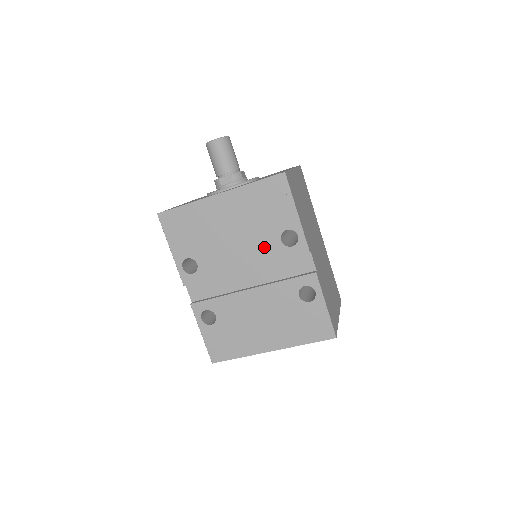
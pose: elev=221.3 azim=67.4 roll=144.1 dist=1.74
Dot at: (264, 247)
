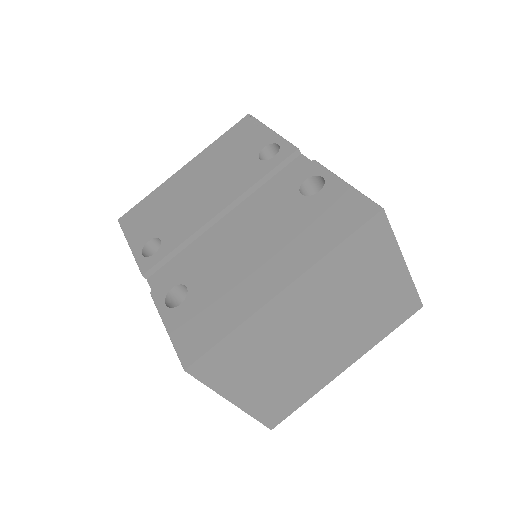
Dot at: (241, 176)
